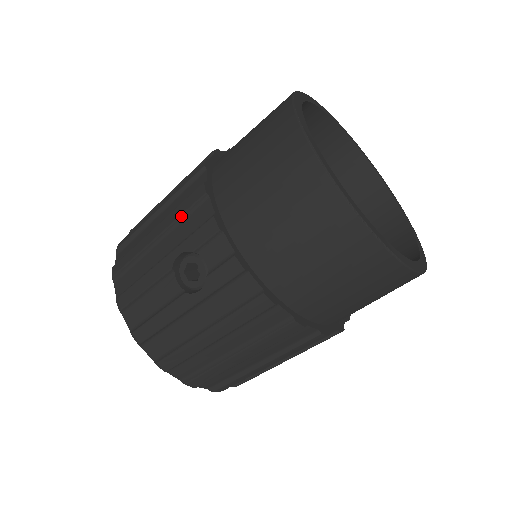
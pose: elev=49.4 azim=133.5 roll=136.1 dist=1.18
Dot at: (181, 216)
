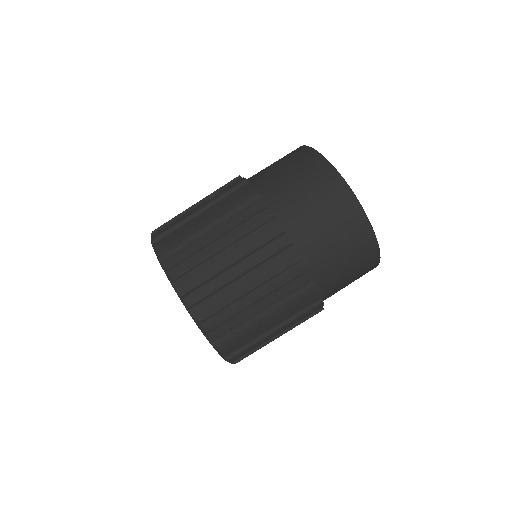
Dot at: occluded
